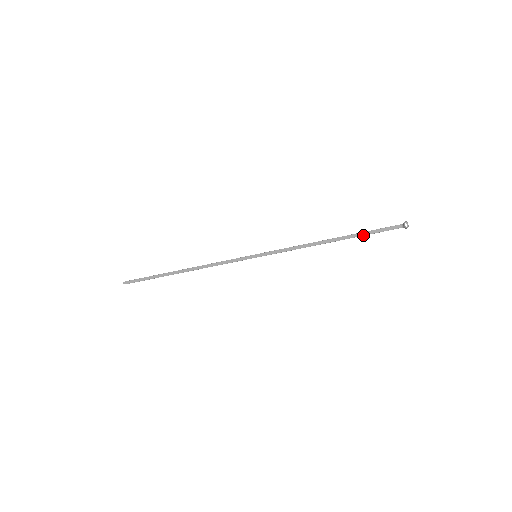
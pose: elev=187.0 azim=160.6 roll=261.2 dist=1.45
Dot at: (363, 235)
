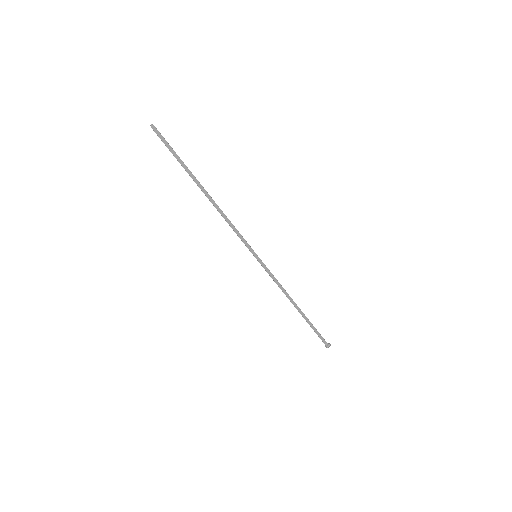
Dot at: (310, 325)
